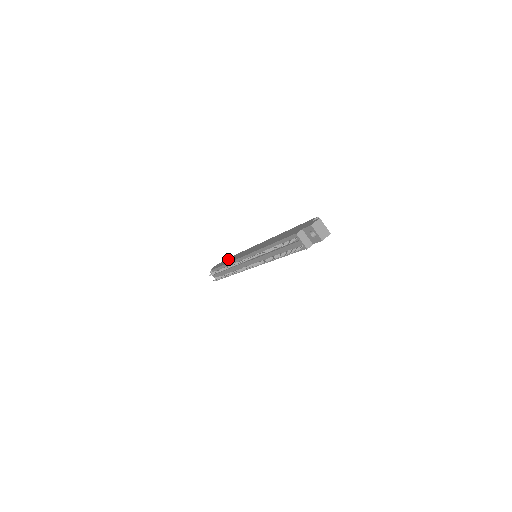
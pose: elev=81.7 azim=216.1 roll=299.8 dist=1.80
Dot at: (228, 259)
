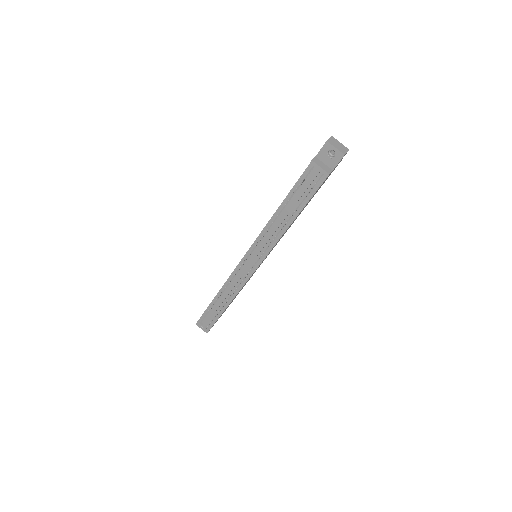
Dot at: occluded
